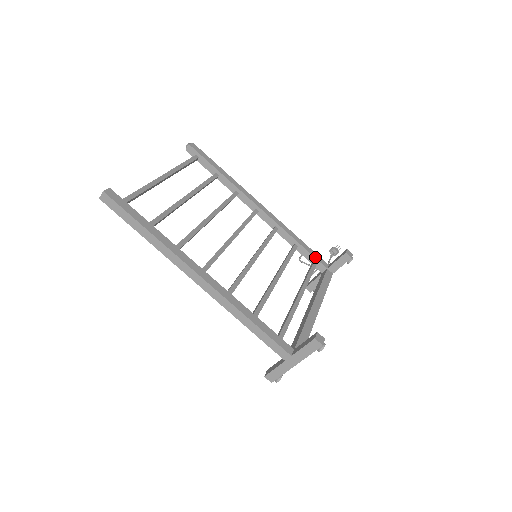
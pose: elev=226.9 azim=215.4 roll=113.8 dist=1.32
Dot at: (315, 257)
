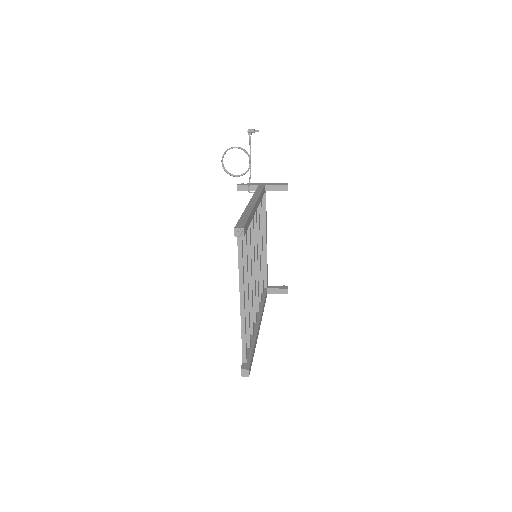
Dot at: occluded
